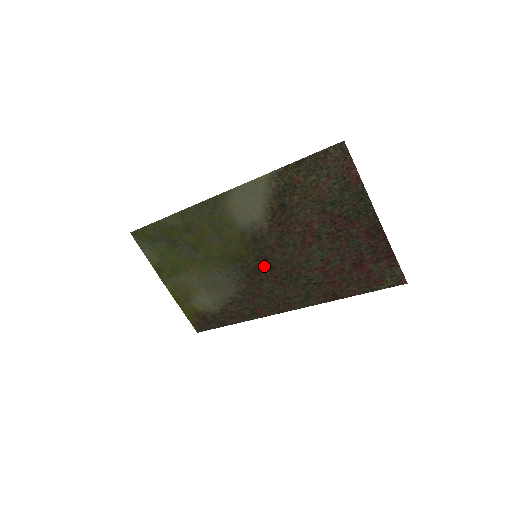
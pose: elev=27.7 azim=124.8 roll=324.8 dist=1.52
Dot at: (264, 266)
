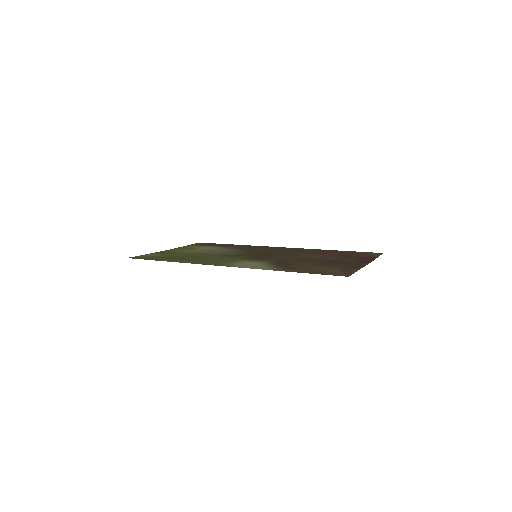
Dot at: (263, 255)
